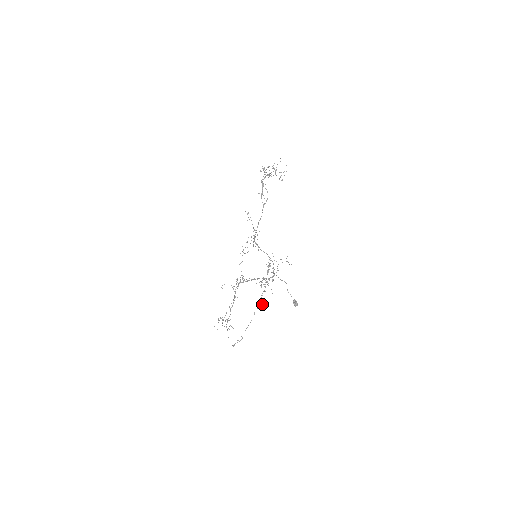
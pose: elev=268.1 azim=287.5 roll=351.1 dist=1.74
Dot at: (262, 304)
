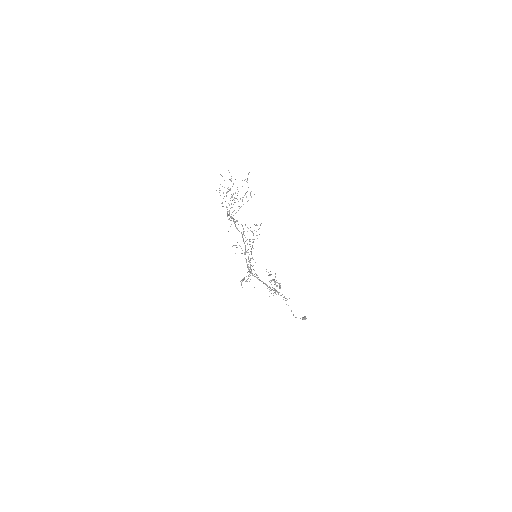
Dot at: occluded
